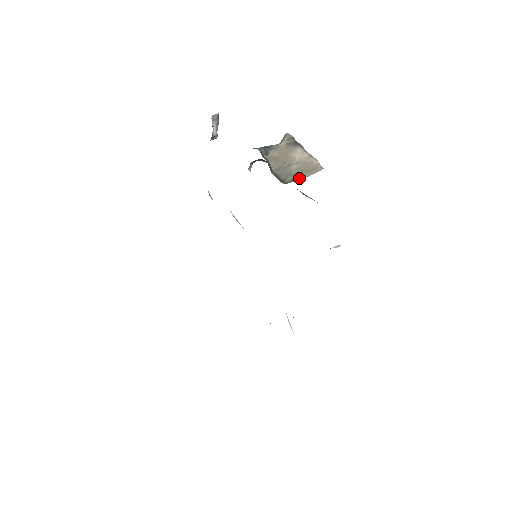
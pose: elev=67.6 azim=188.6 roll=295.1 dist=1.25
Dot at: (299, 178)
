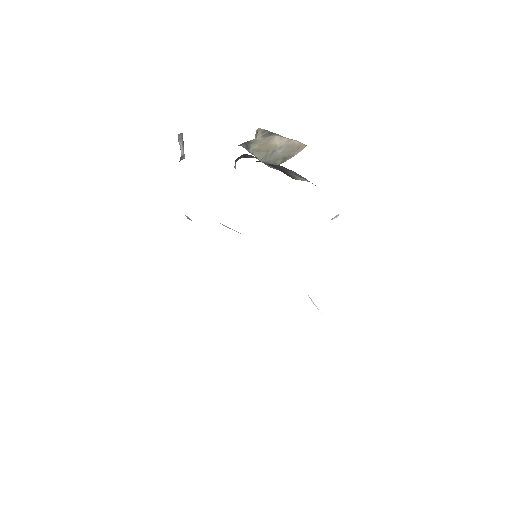
Dot at: (289, 158)
